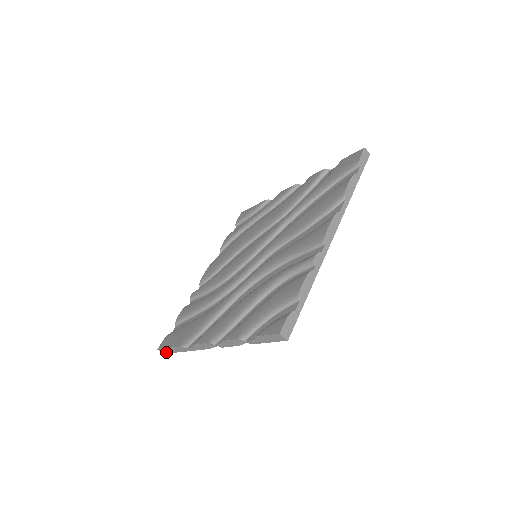
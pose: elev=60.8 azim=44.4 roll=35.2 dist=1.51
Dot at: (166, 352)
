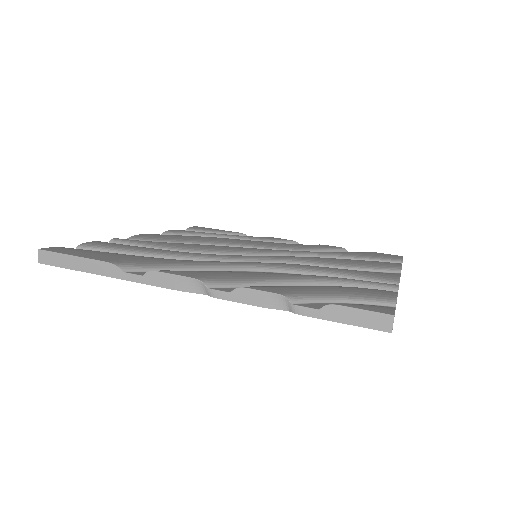
Dot at: (52, 261)
